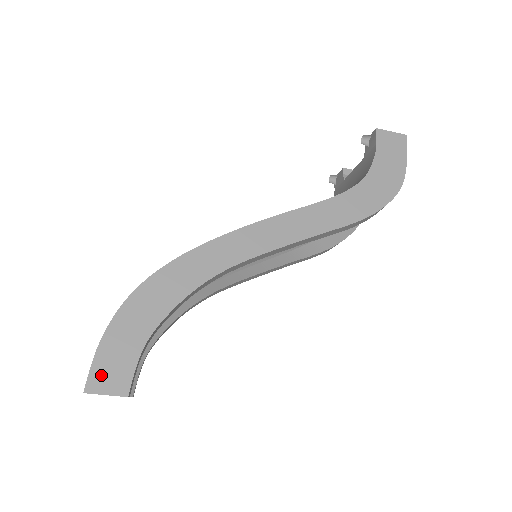
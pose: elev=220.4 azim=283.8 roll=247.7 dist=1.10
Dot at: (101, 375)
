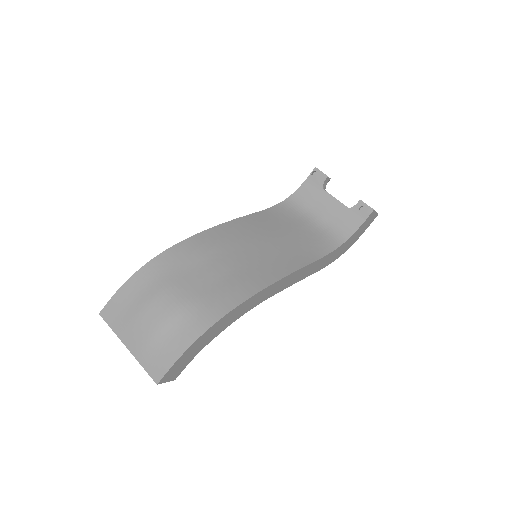
Dot at: (170, 374)
